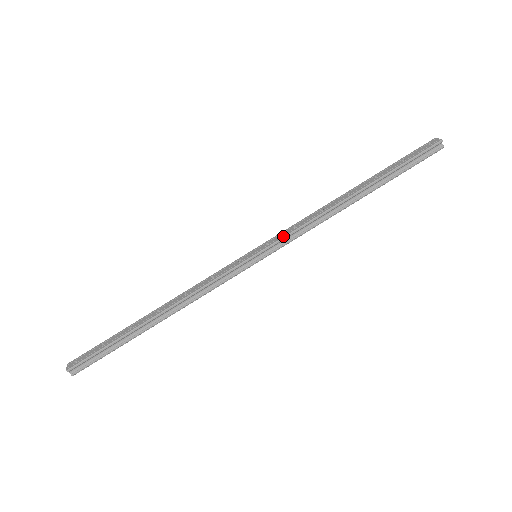
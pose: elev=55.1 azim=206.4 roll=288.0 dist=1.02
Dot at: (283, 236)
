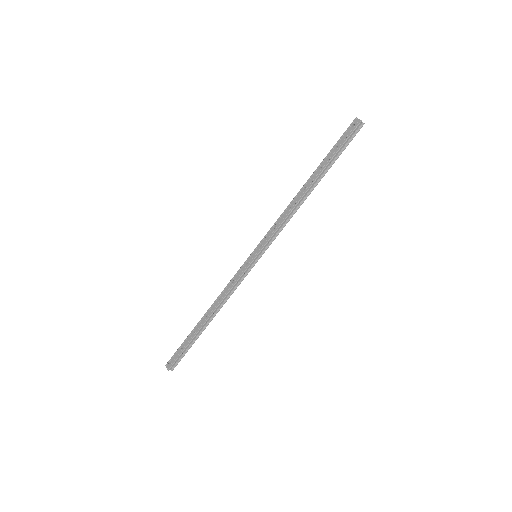
Dot at: (269, 238)
